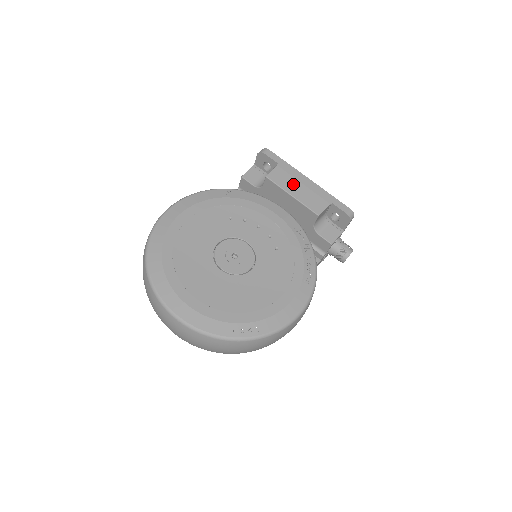
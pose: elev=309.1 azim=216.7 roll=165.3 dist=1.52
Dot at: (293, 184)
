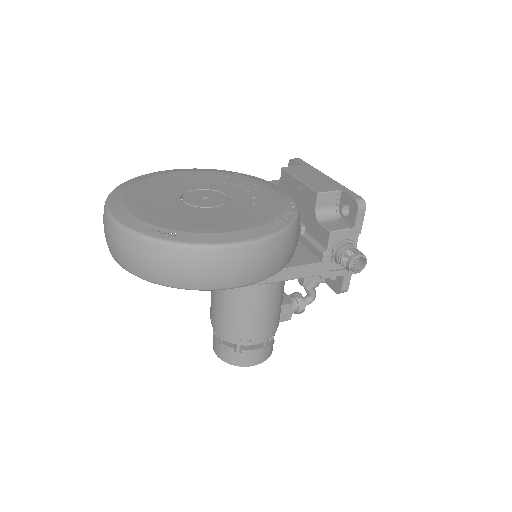
Dot at: (307, 175)
